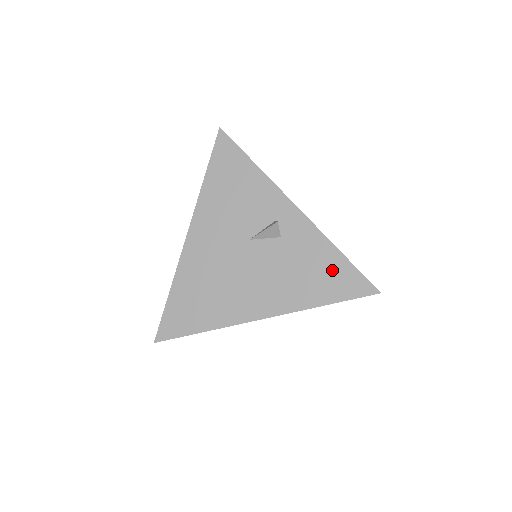
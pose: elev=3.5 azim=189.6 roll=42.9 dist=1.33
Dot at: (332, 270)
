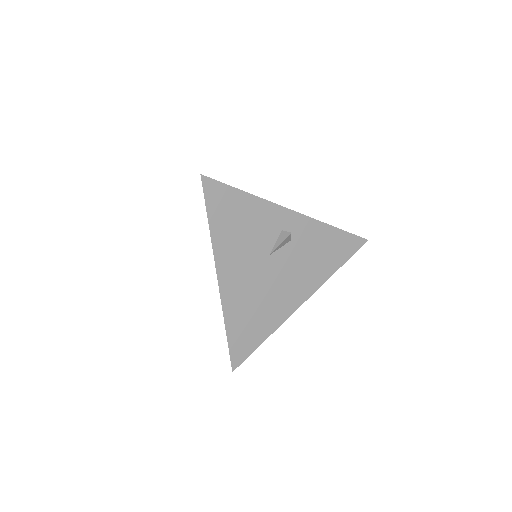
Dot at: (334, 243)
